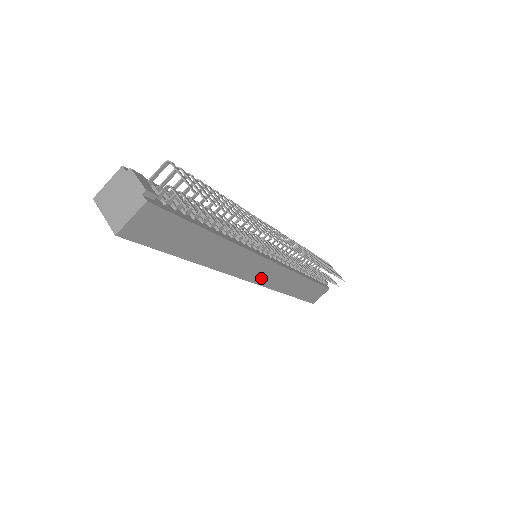
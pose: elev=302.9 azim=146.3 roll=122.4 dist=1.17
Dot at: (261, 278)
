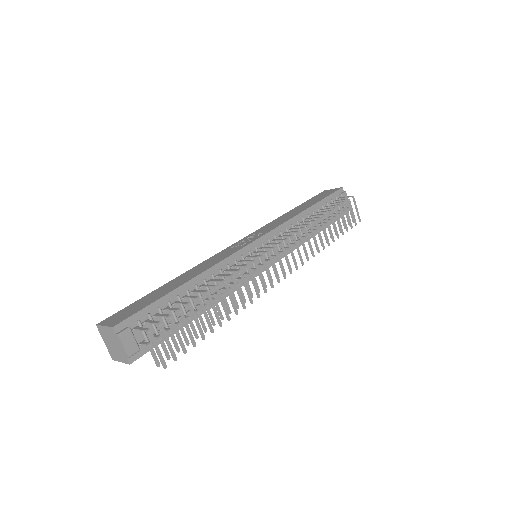
Dot at: occluded
